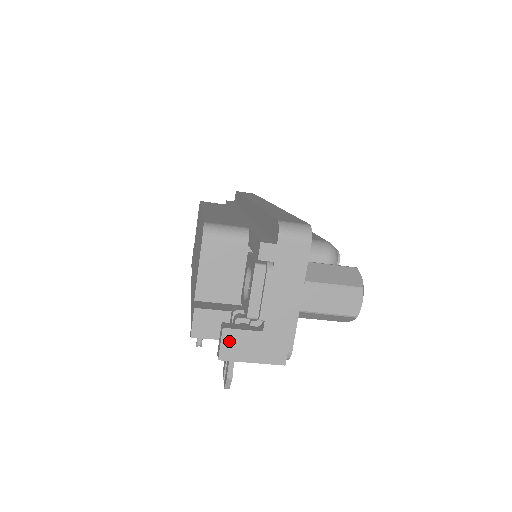
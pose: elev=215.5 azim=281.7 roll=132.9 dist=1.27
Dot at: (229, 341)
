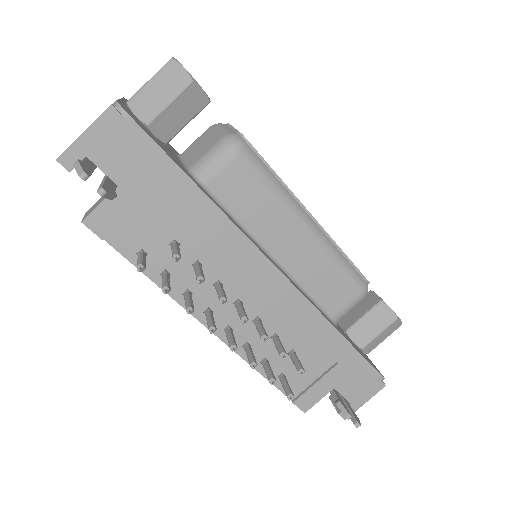
Dot at: occluded
